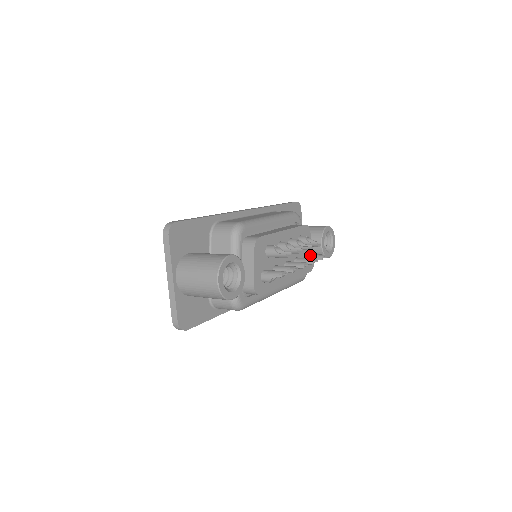
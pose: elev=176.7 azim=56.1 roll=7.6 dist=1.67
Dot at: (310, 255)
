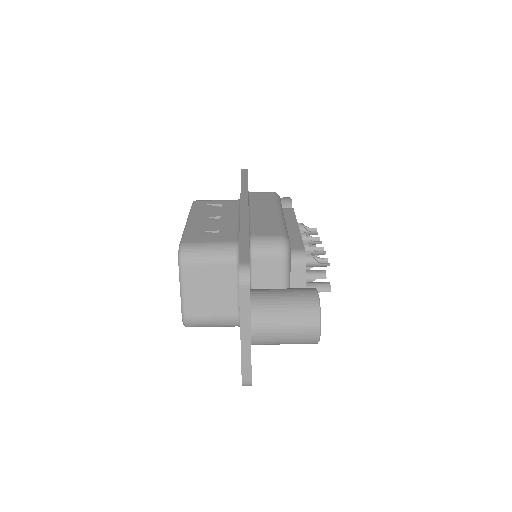
Dot at: occluded
